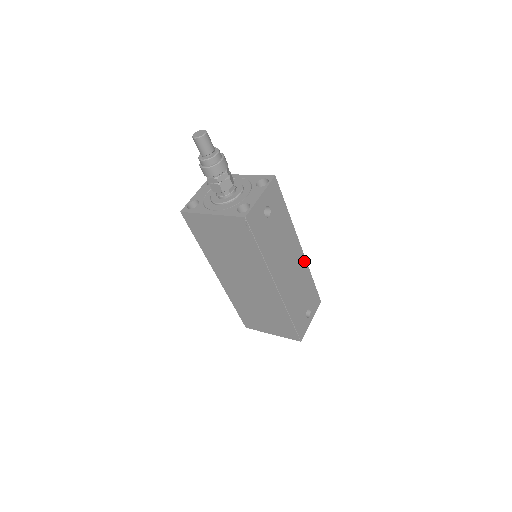
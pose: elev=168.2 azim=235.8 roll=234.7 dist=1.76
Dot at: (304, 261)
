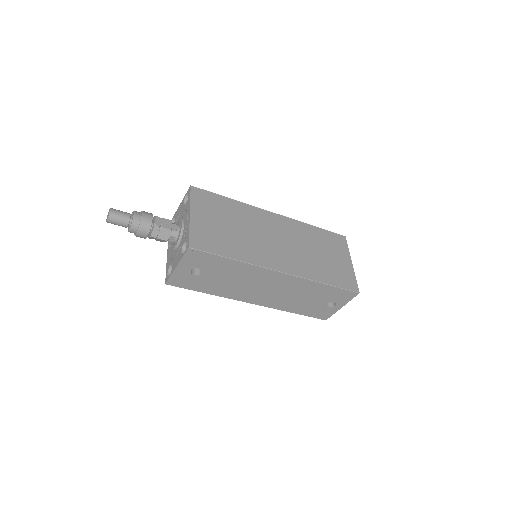
Dot at: (297, 279)
